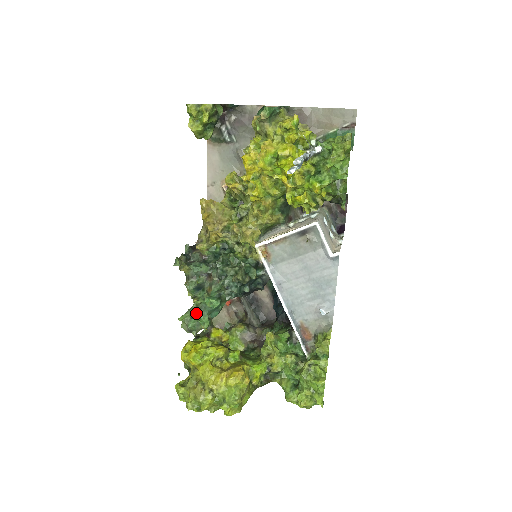
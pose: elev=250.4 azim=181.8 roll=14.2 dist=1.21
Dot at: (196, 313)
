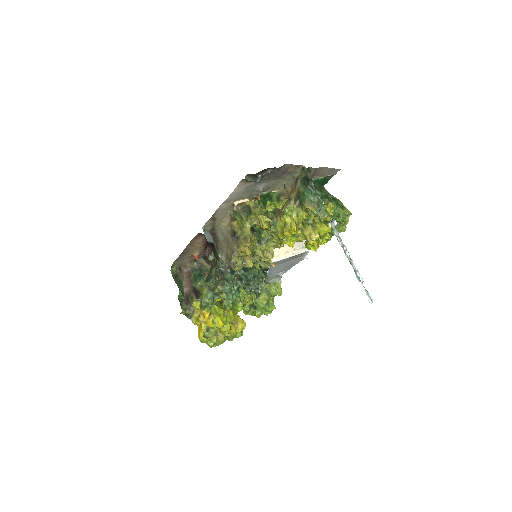
Dot at: (214, 296)
